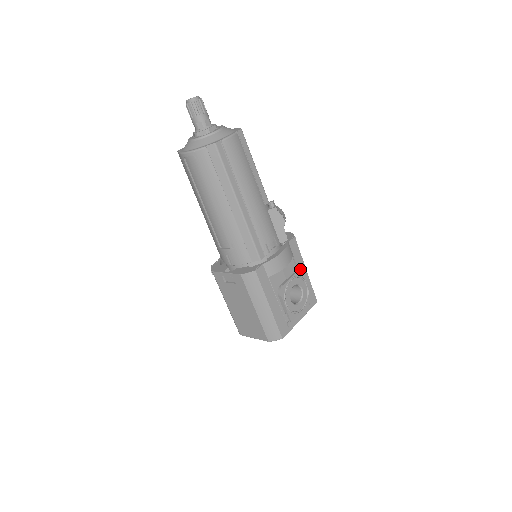
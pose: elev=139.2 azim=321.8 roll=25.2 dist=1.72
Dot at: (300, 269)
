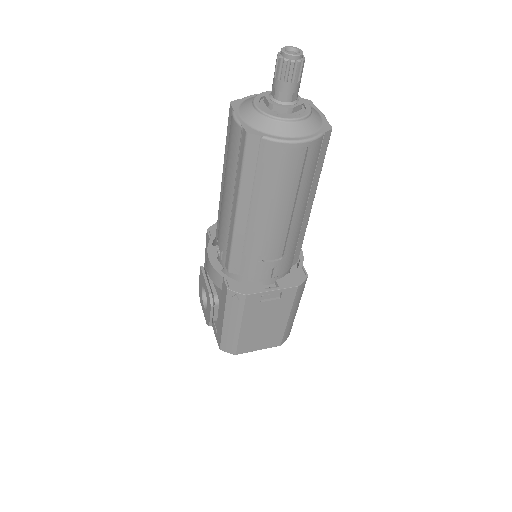
Dot at: occluded
